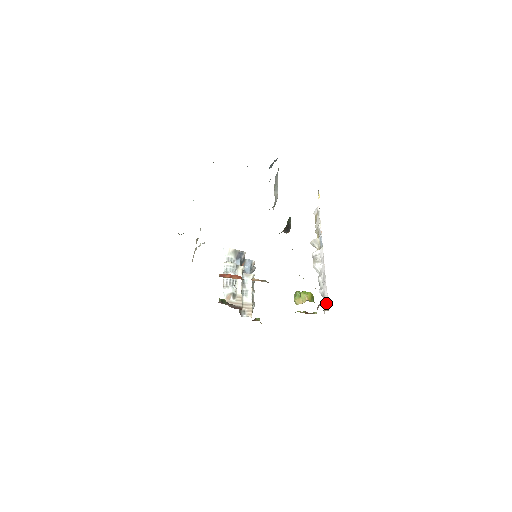
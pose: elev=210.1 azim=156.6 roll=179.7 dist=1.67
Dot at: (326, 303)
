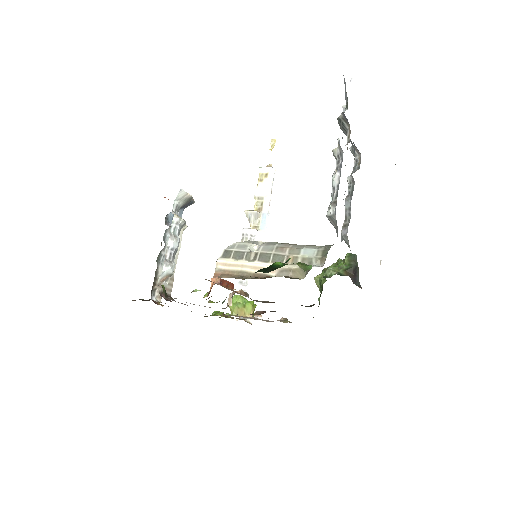
Dot at: occluded
